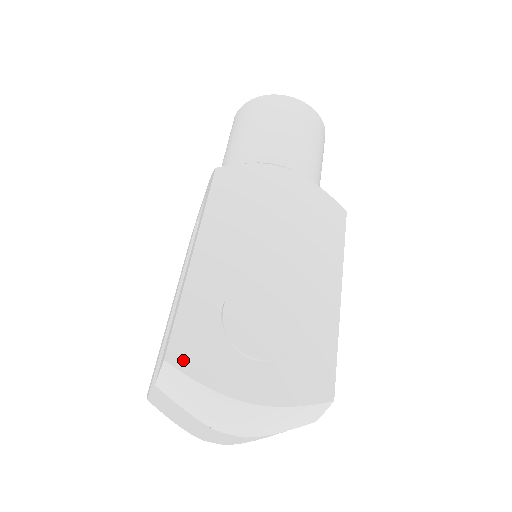
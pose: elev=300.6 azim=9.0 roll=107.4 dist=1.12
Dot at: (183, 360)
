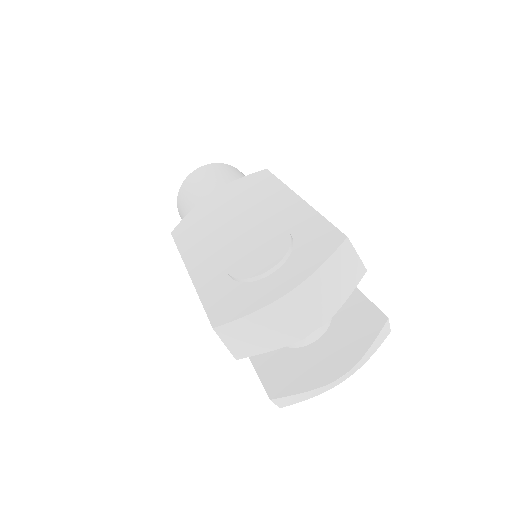
Dot at: (225, 317)
